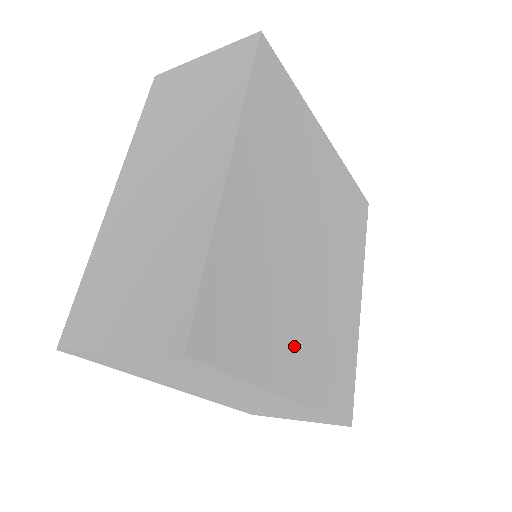
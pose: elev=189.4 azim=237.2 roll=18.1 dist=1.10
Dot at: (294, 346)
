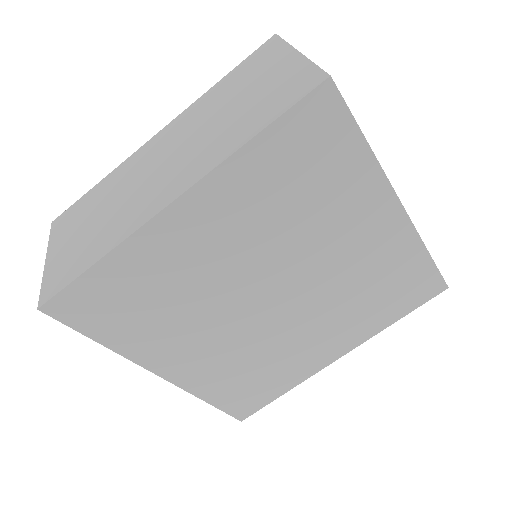
Dot at: (189, 349)
